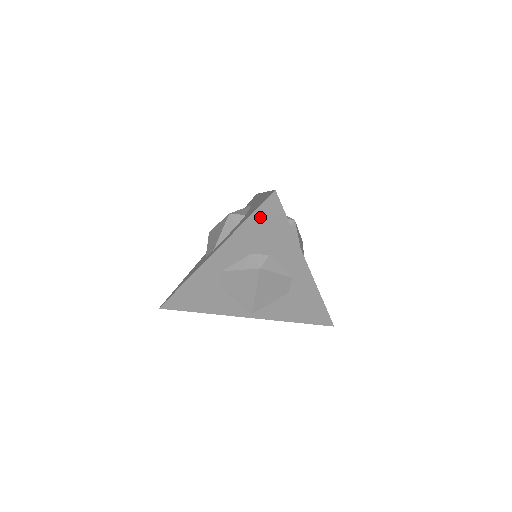
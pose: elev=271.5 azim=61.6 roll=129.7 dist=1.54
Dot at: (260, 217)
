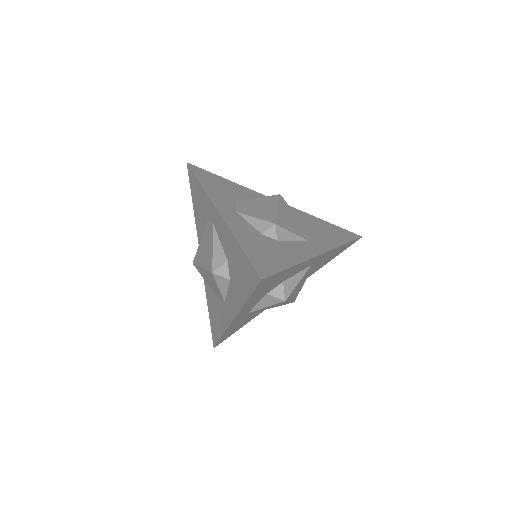
Dot at: (259, 290)
